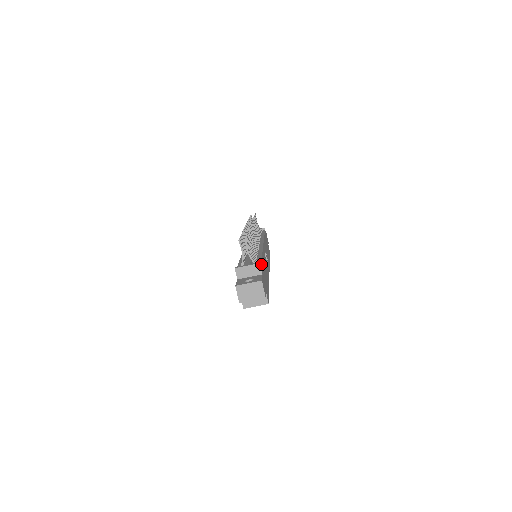
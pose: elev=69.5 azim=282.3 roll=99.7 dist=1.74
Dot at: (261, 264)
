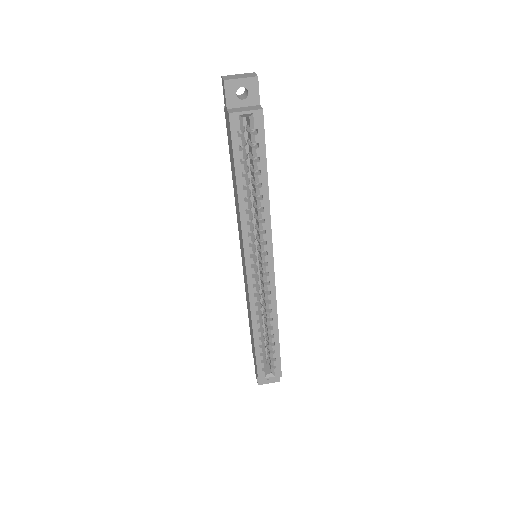
Dot at: occluded
